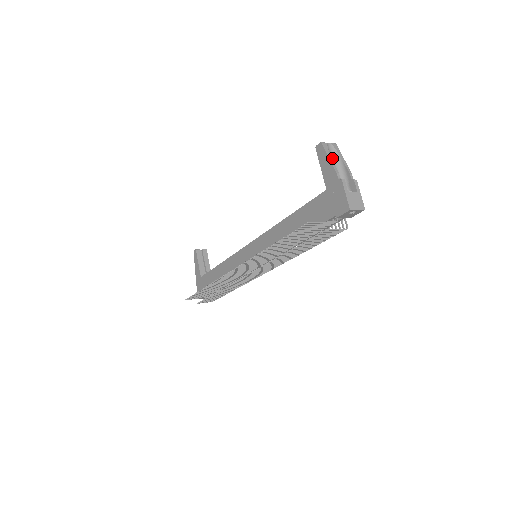
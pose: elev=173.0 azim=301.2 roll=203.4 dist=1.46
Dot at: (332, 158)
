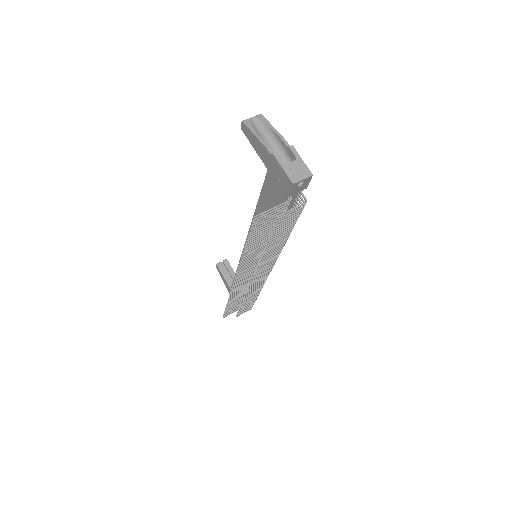
Dot at: (261, 132)
